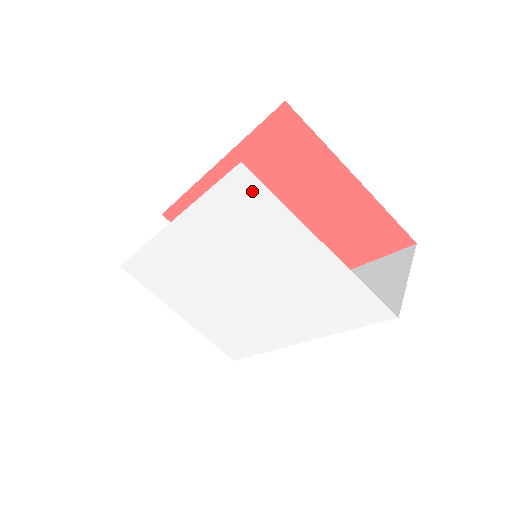
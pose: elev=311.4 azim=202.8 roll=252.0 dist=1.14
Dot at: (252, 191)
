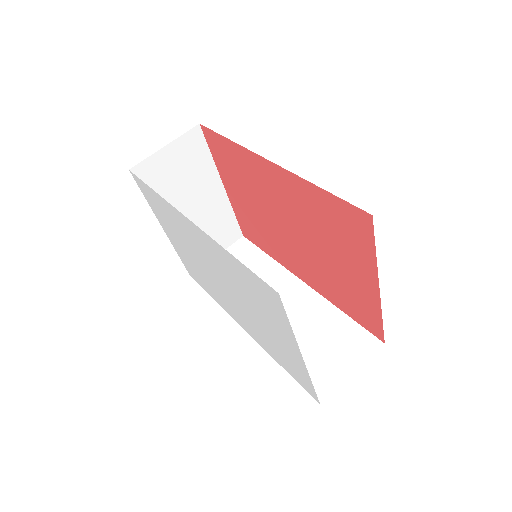
Dot at: (274, 302)
